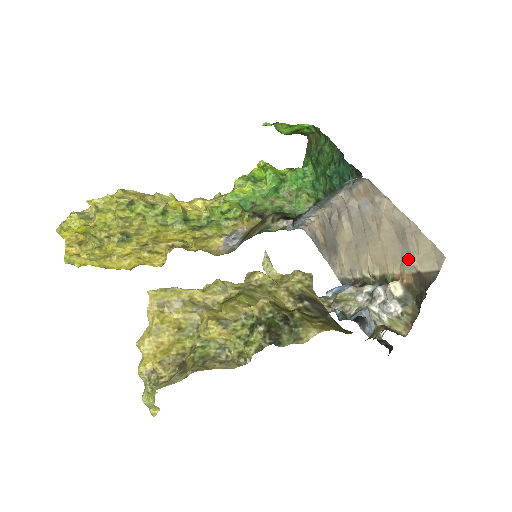
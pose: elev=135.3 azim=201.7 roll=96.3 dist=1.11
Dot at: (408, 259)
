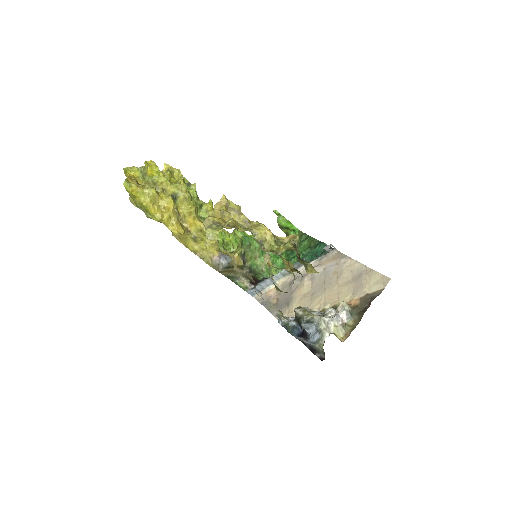
Dot at: (360, 289)
